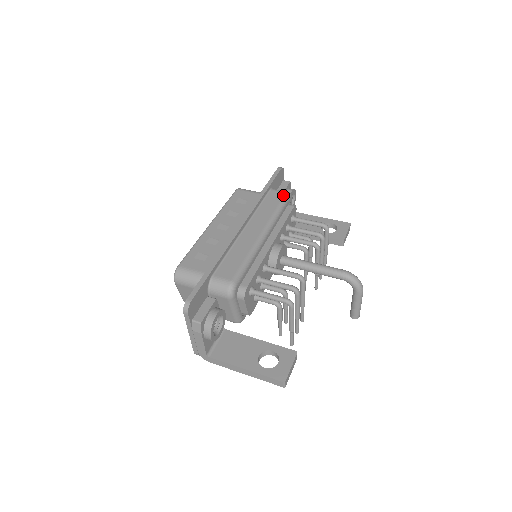
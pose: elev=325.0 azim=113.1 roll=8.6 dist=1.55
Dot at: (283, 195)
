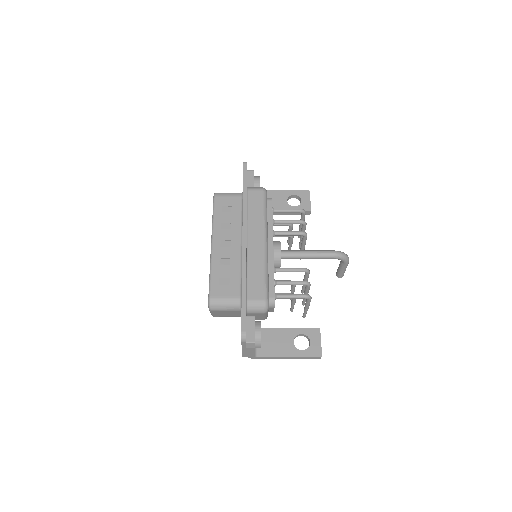
Dot at: (262, 194)
